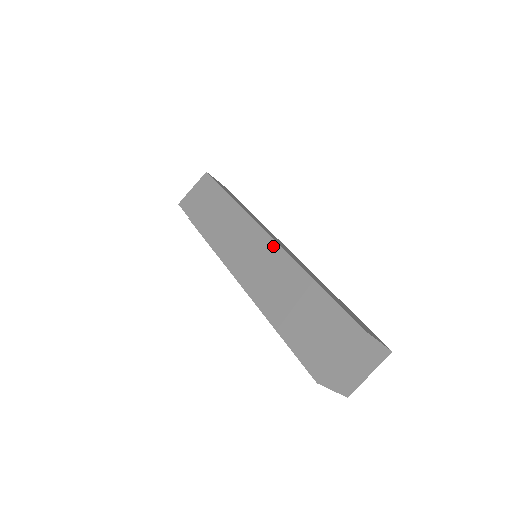
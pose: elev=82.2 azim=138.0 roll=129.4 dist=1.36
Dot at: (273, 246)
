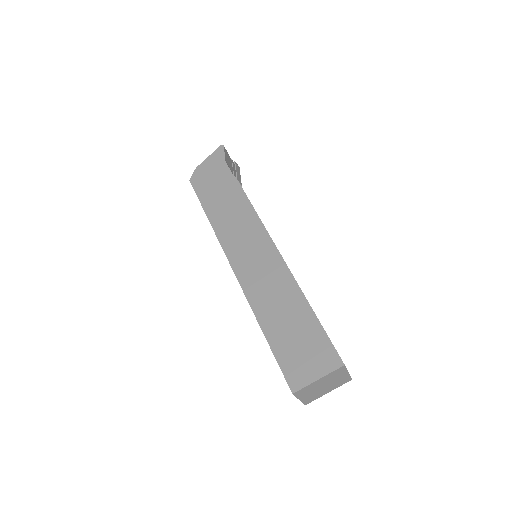
Dot at: (240, 284)
